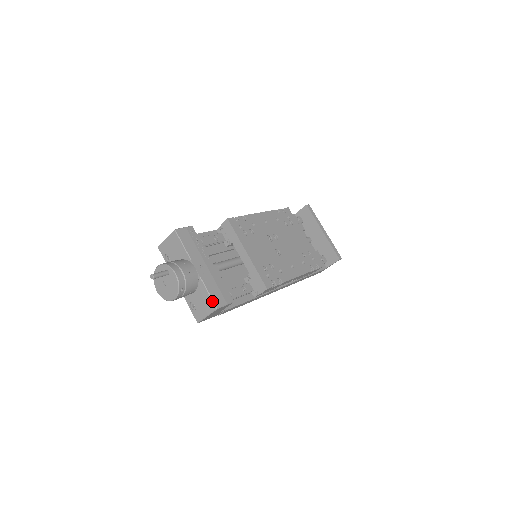
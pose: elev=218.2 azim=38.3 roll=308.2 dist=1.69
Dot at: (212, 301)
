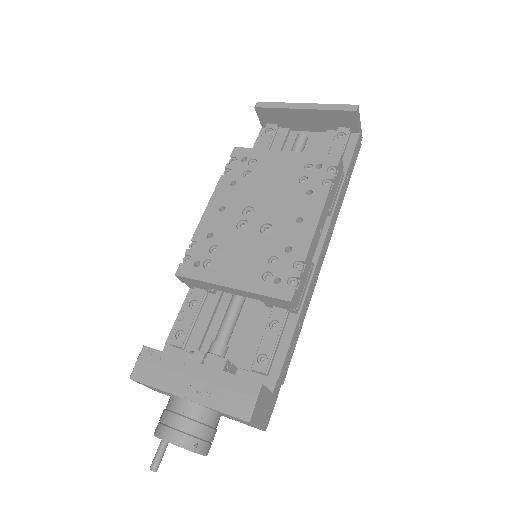
Dot at: (236, 418)
